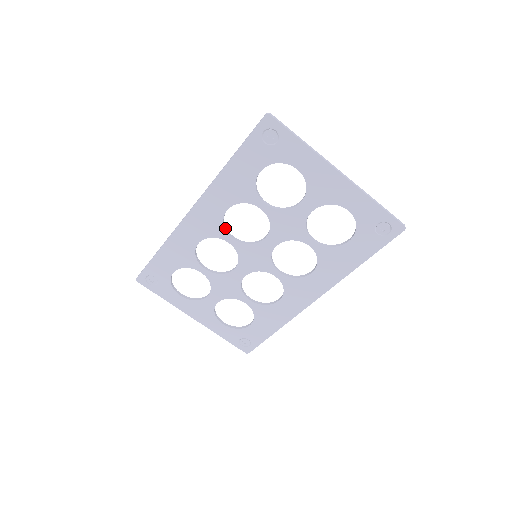
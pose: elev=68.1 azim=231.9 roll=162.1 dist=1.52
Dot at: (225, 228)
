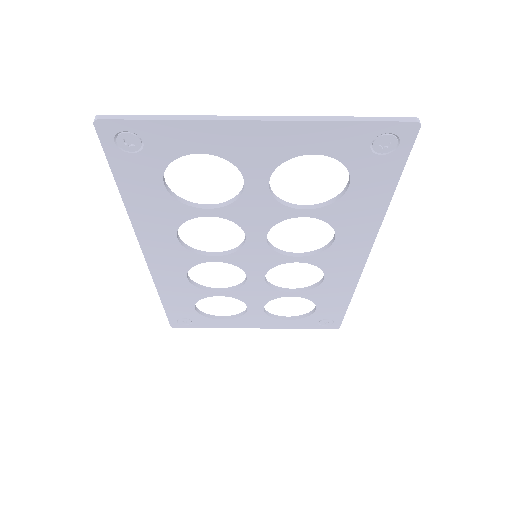
Dot at: (196, 252)
